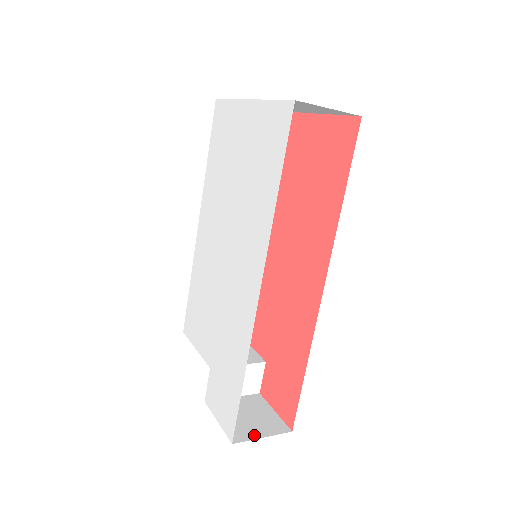
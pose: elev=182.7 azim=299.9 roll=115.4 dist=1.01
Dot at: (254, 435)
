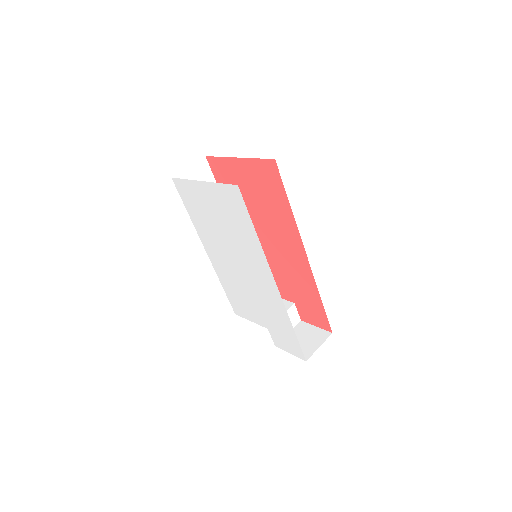
Dot at: (314, 349)
